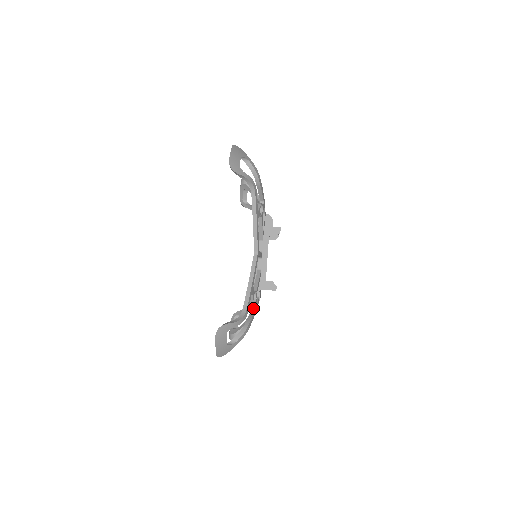
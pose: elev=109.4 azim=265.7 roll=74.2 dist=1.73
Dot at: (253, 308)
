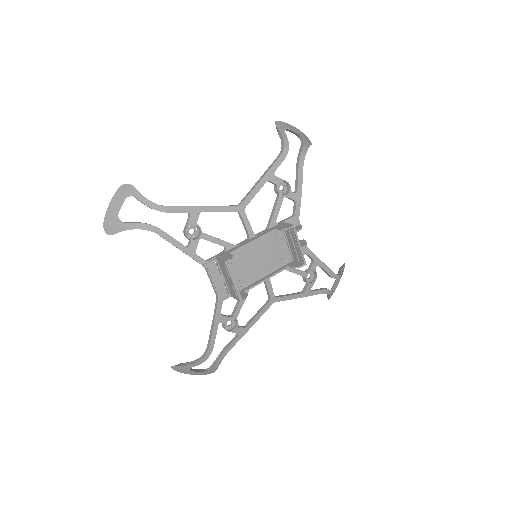
Dot at: occluded
